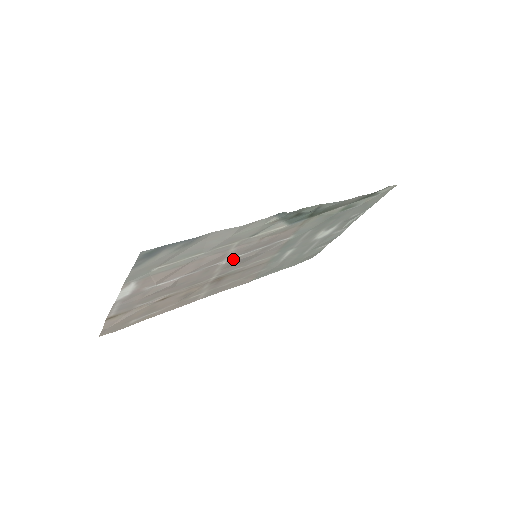
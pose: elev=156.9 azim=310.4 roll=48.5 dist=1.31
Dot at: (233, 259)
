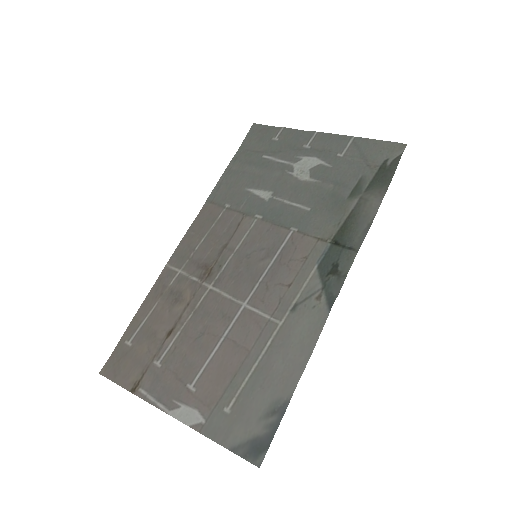
Dot at: (248, 293)
